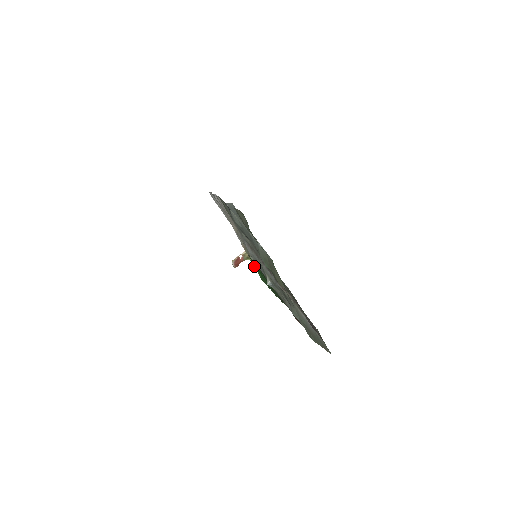
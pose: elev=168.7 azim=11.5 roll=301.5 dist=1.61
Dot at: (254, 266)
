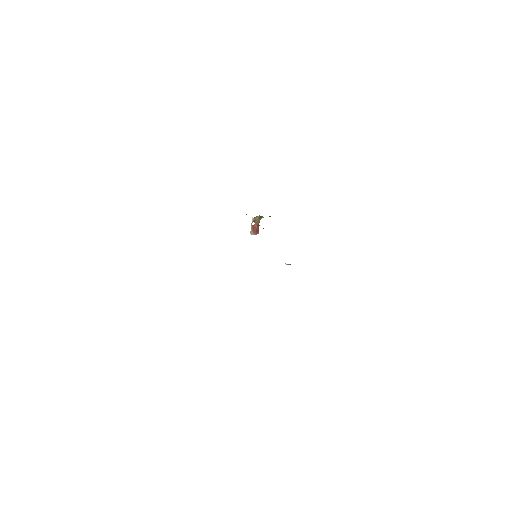
Dot at: occluded
